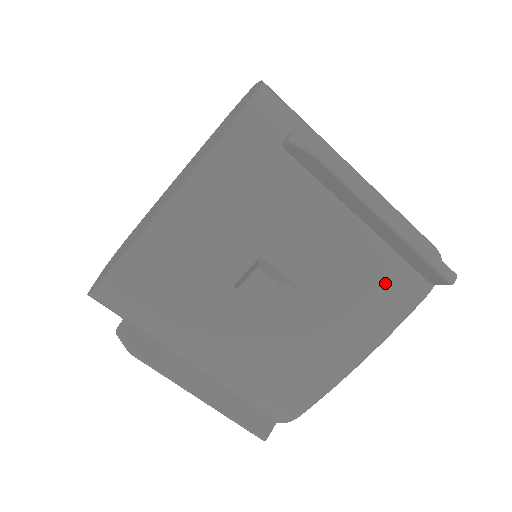
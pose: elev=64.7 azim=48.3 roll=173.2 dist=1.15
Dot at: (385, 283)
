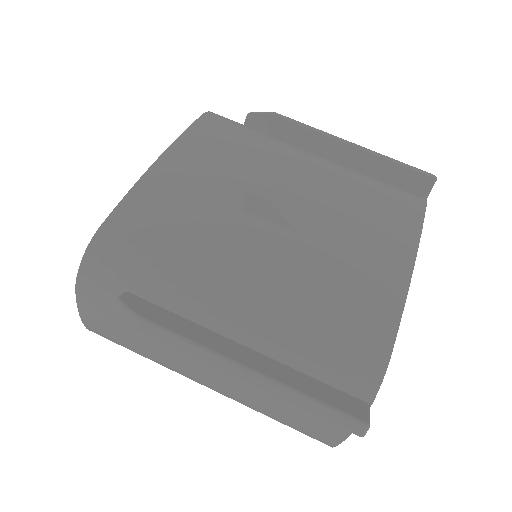
Dot at: (382, 197)
